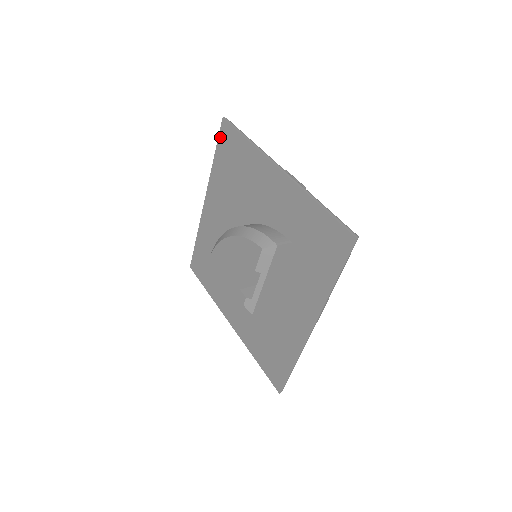
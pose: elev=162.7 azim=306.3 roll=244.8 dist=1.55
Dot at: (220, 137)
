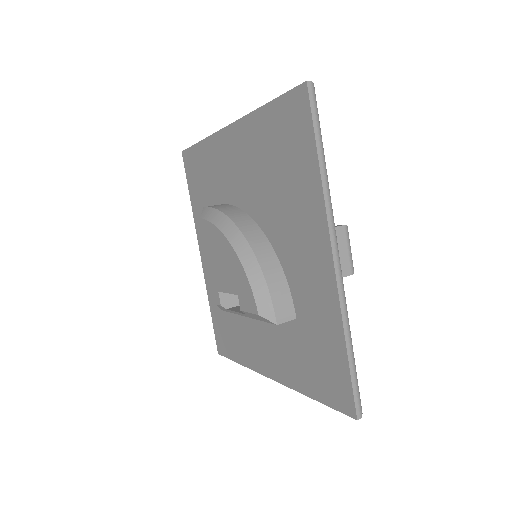
Dot at: (288, 98)
